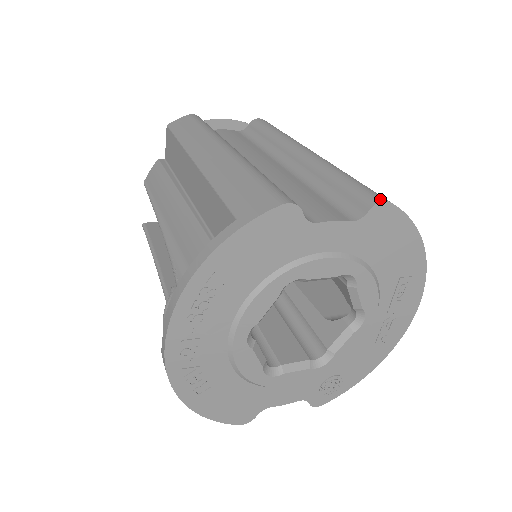
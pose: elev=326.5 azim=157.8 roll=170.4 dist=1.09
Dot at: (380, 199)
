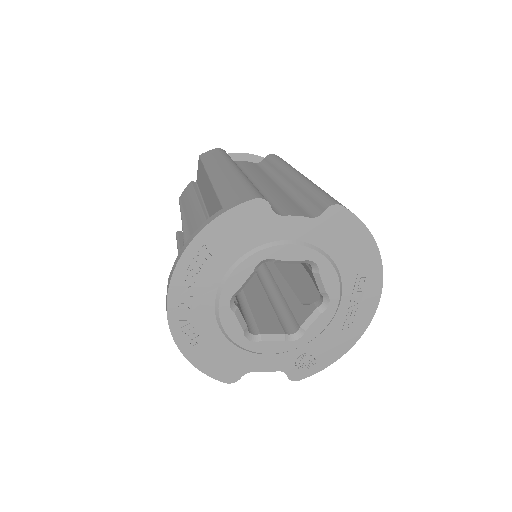
Dot at: (334, 203)
